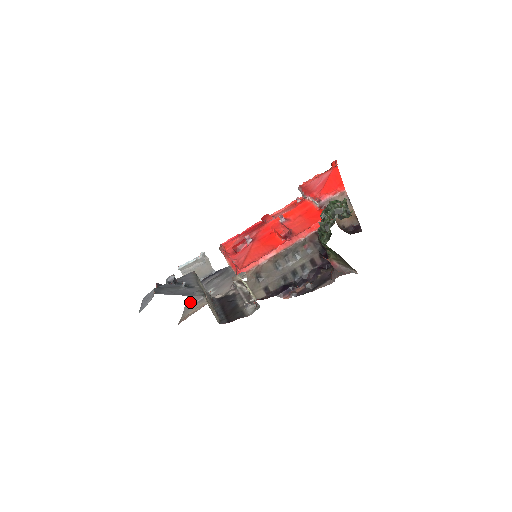
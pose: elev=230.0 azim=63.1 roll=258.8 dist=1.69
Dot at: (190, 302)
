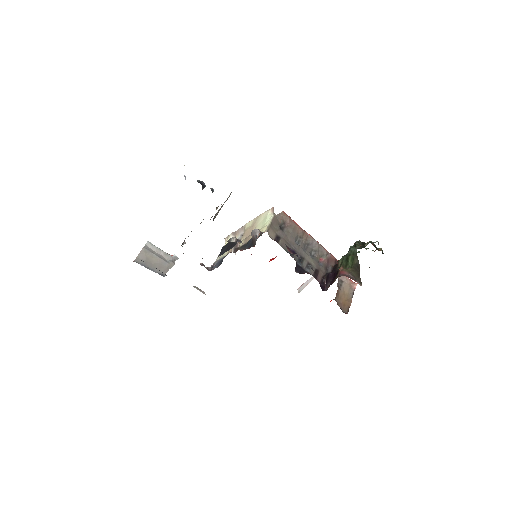
Dot at: occluded
